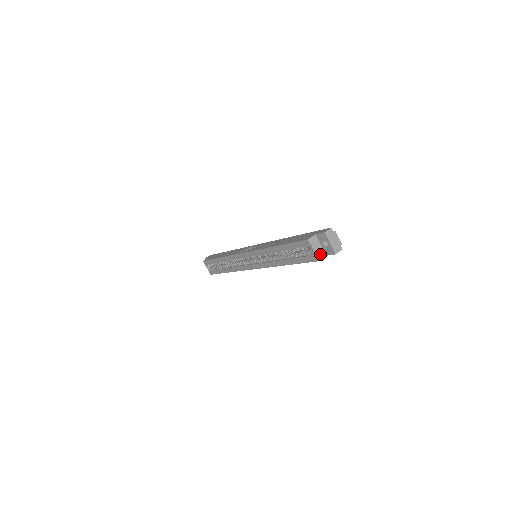
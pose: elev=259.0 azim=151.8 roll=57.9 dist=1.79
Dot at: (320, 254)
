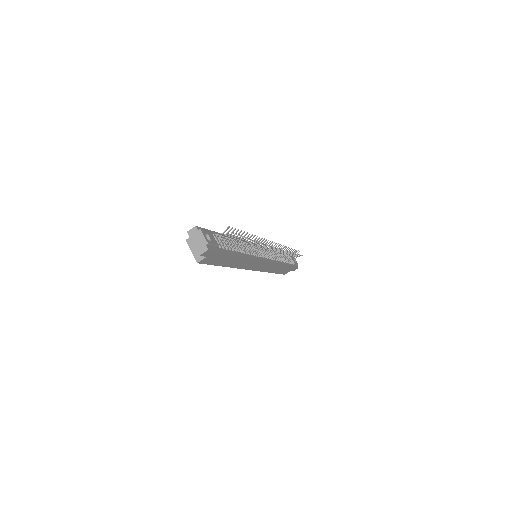
Dot at: occluded
